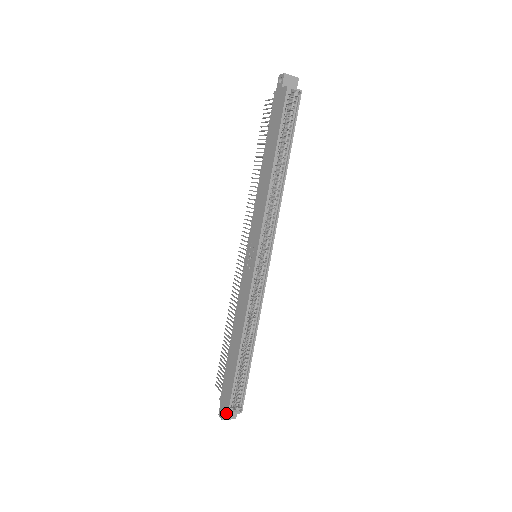
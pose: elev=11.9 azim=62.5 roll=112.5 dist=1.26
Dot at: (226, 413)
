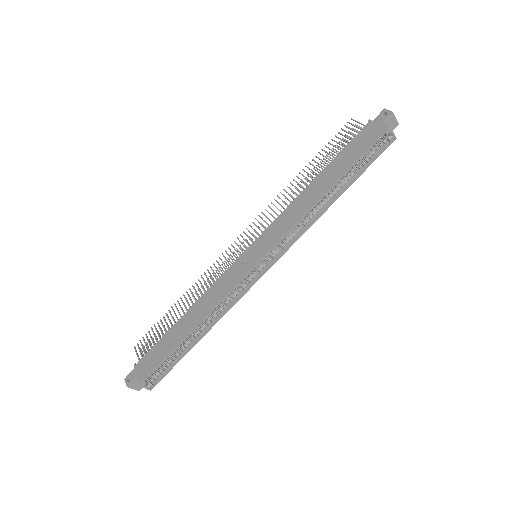
Dot at: (135, 382)
